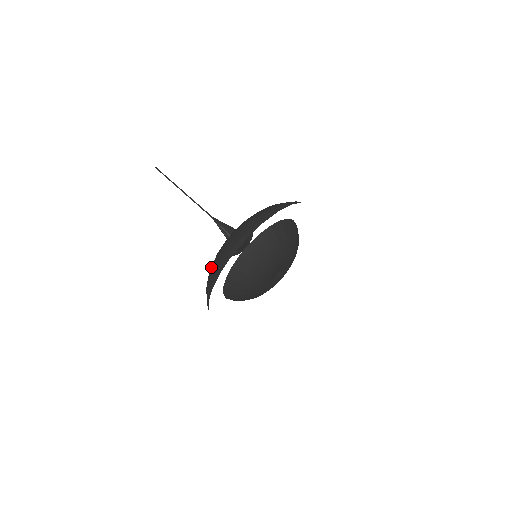
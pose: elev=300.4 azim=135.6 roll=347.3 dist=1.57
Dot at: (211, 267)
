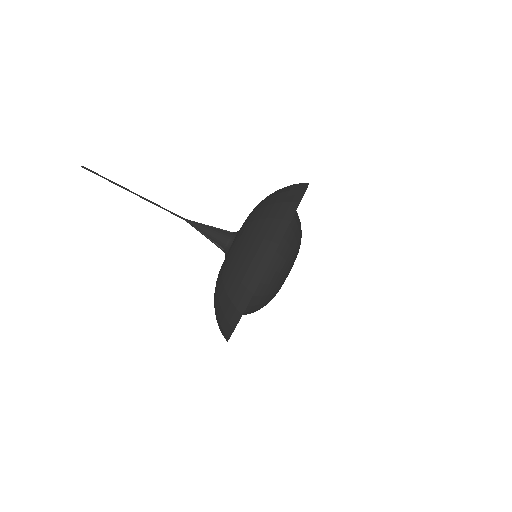
Dot at: (215, 313)
